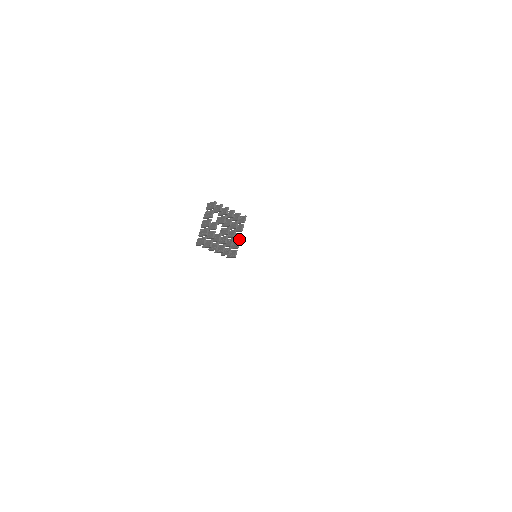
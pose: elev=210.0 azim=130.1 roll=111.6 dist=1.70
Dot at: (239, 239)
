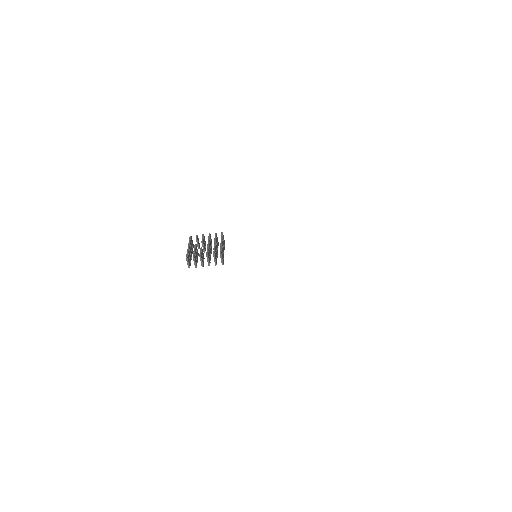
Dot at: (221, 244)
